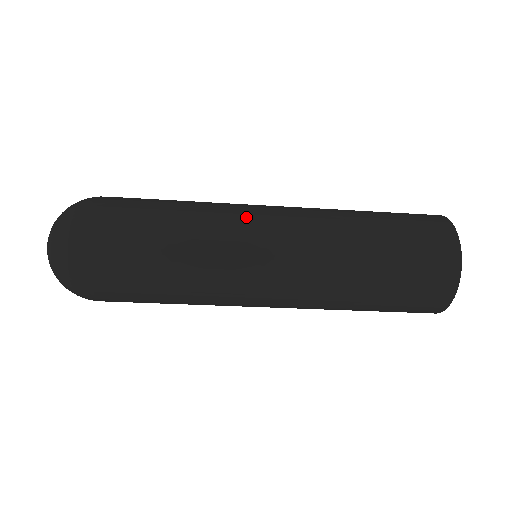
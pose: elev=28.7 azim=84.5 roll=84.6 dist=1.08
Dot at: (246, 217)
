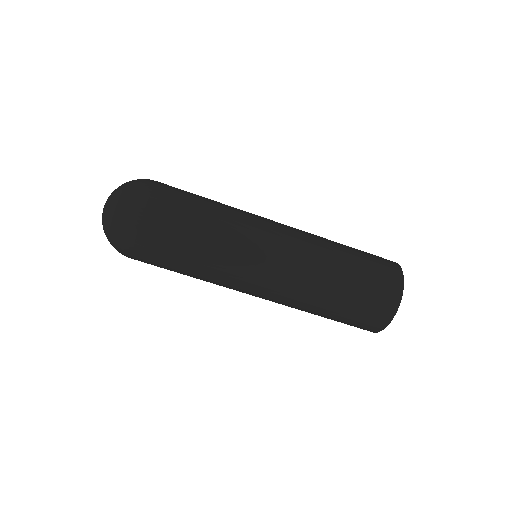
Dot at: occluded
